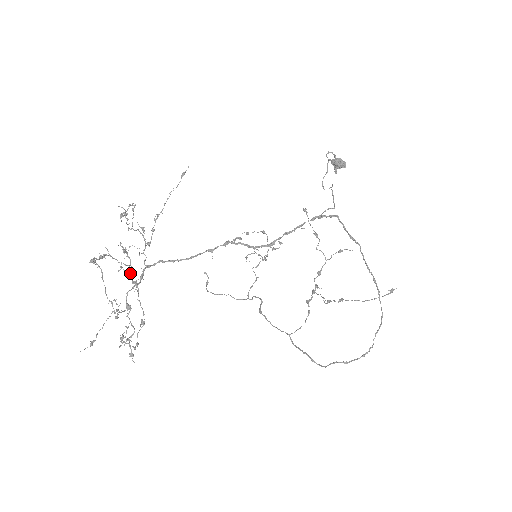
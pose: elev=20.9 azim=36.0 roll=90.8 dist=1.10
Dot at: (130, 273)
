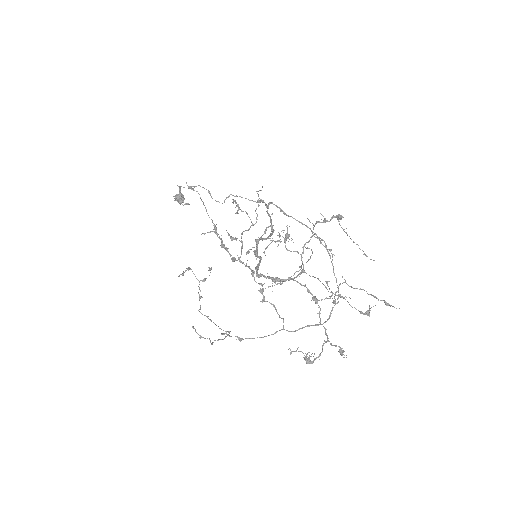
Dot at: (302, 257)
